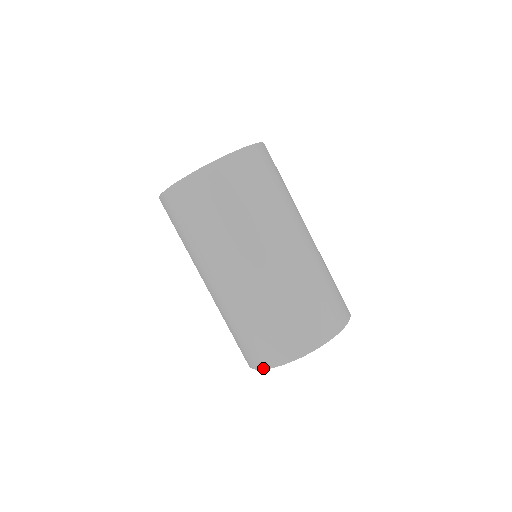
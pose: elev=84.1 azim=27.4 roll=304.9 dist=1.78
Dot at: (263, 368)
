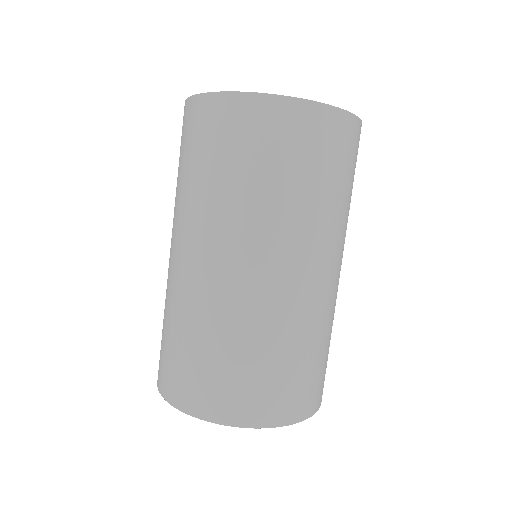
Dot at: (188, 412)
